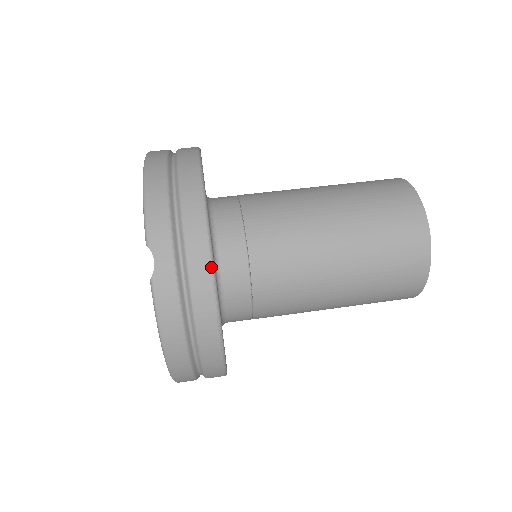
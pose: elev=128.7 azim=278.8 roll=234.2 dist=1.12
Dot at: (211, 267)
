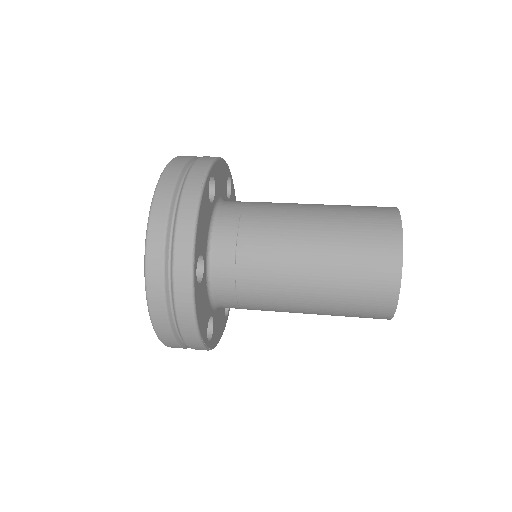
Dot at: (217, 157)
